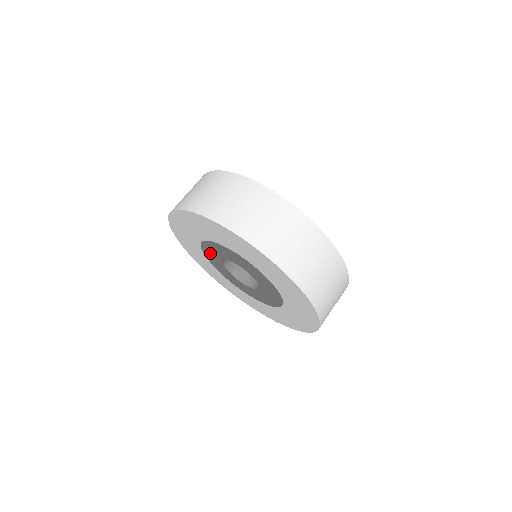
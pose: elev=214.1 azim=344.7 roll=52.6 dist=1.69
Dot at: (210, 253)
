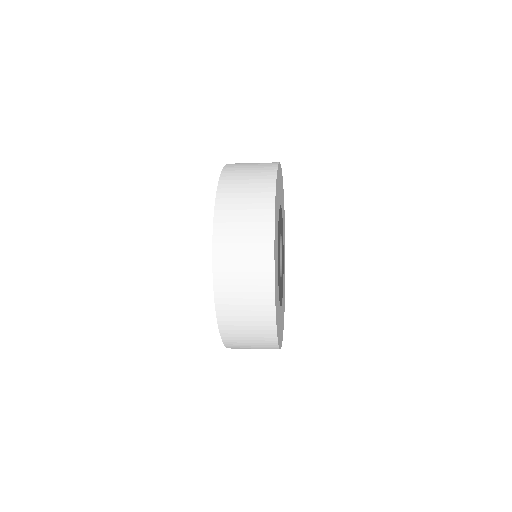
Dot at: occluded
